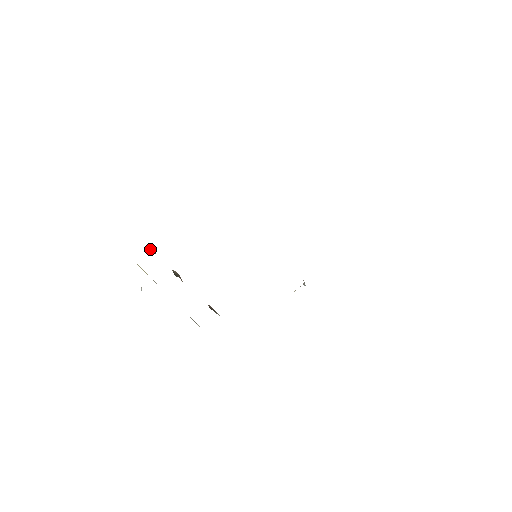
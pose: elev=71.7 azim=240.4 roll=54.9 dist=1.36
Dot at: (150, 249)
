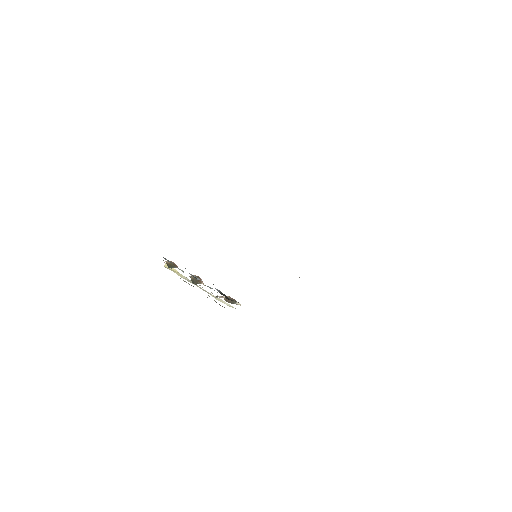
Dot at: (168, 265)
